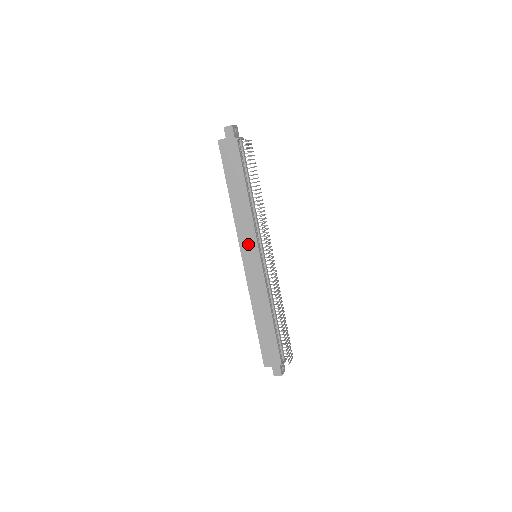
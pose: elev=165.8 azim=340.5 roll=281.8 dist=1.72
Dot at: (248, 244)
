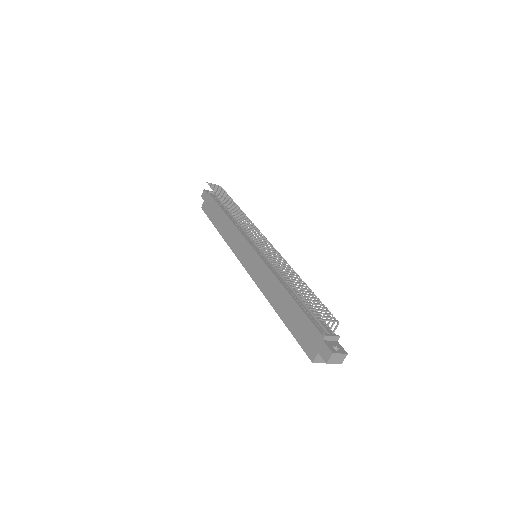
Dot at: (242, 249)
